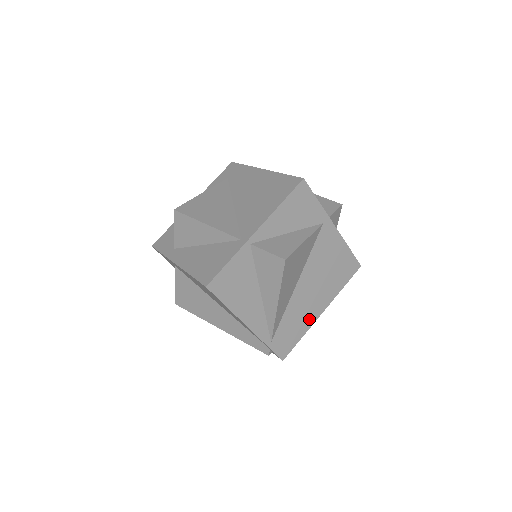
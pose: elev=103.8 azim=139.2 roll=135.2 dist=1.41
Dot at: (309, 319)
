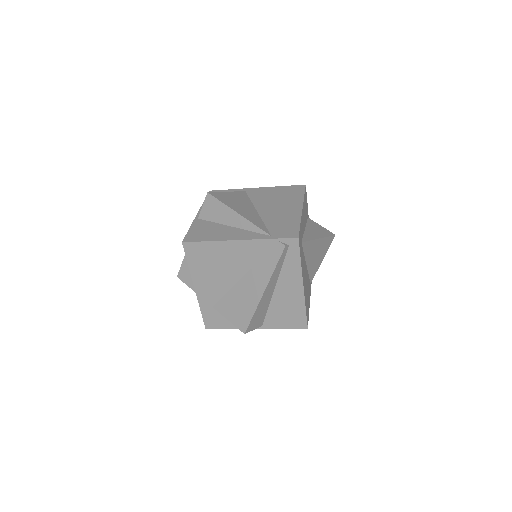
Dot at: (294, 216)
